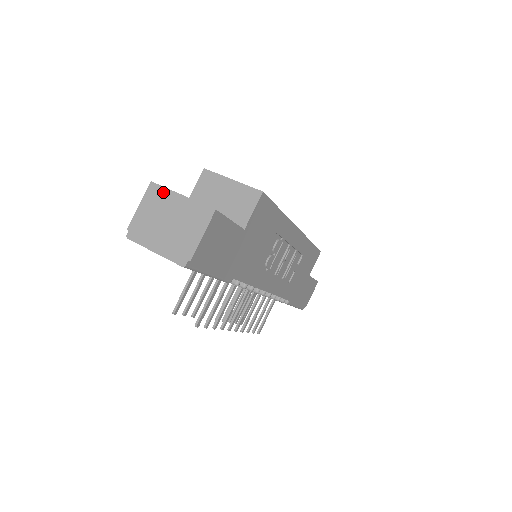
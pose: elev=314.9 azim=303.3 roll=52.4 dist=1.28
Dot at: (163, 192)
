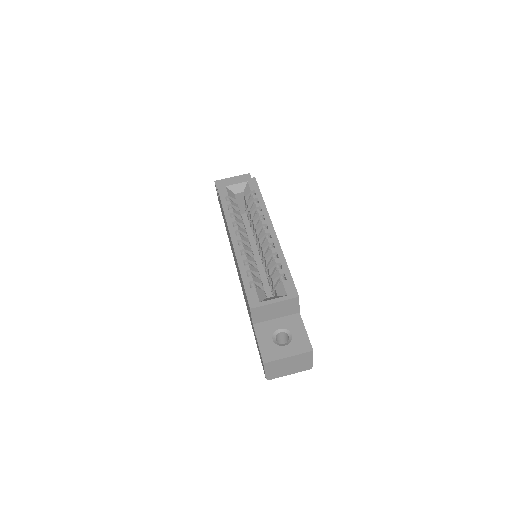
Dot at: (275, 362)
